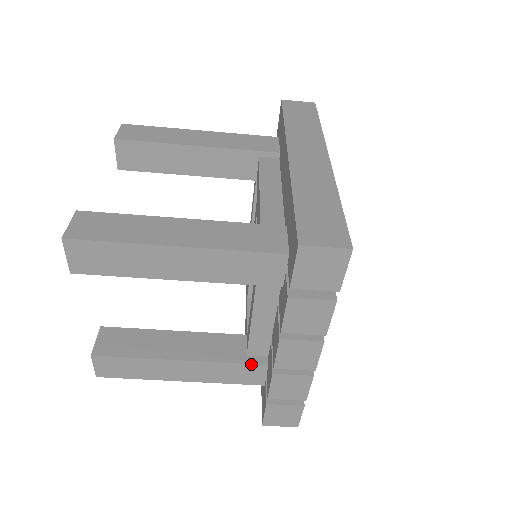
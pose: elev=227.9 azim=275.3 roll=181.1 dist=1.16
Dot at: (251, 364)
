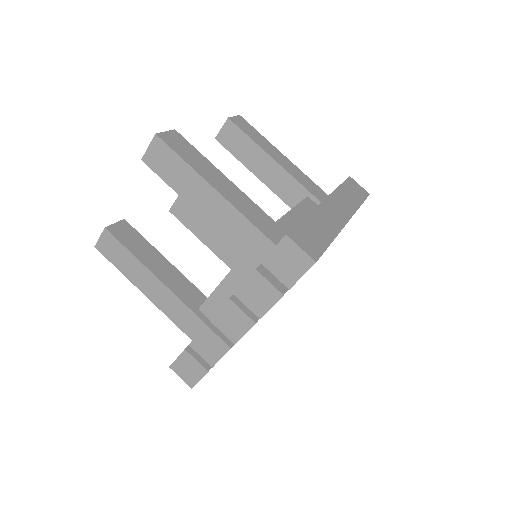
Dot at: (197, 315)
